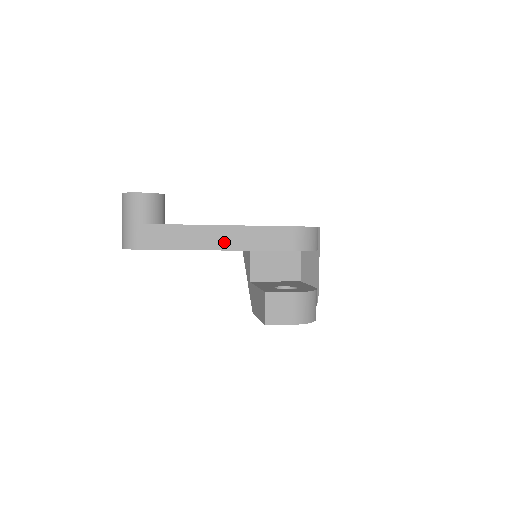
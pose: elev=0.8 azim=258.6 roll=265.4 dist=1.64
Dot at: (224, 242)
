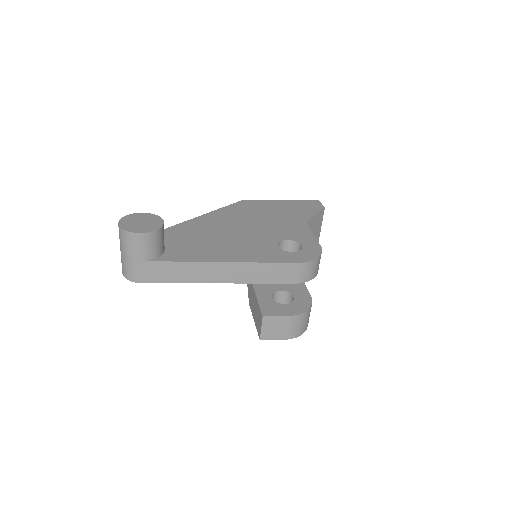
Dot at: (225, 276)
